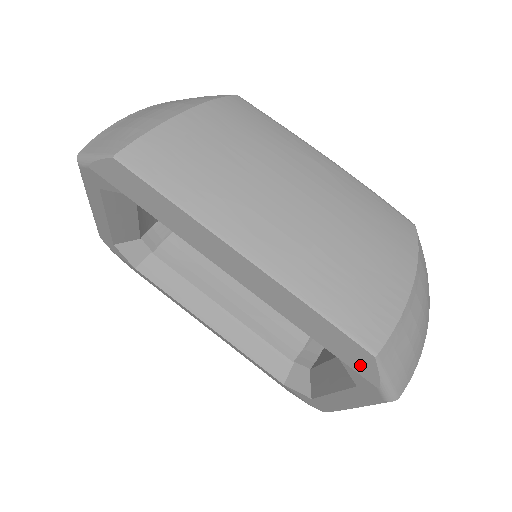
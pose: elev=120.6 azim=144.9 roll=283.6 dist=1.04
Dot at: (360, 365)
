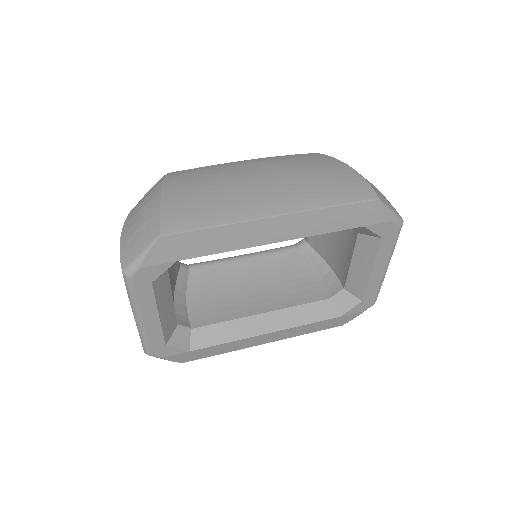
Dot at: (376, 216)
